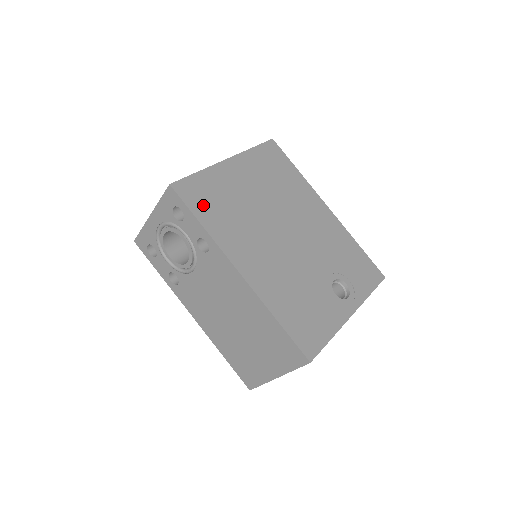
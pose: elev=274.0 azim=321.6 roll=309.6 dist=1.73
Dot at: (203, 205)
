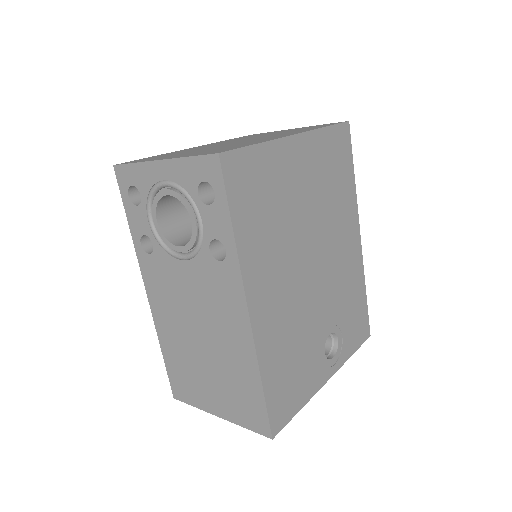
Dot at: (245, 200)
